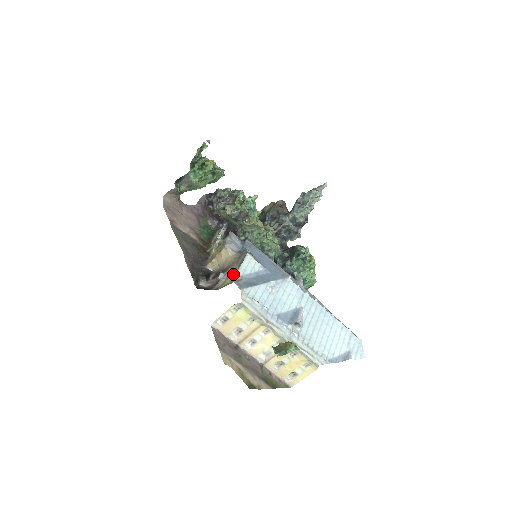
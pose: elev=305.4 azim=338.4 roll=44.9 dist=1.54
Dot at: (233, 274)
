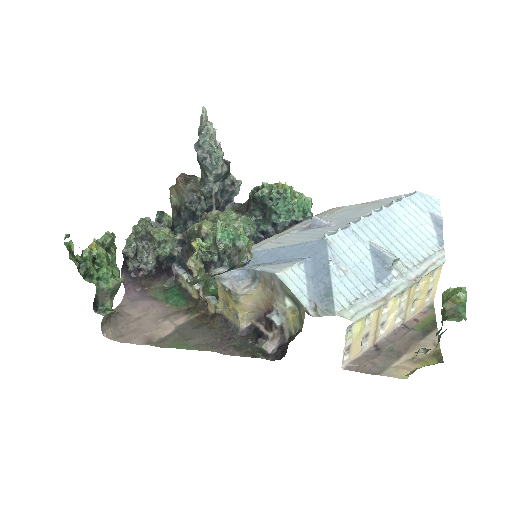
Dot at: occluded
